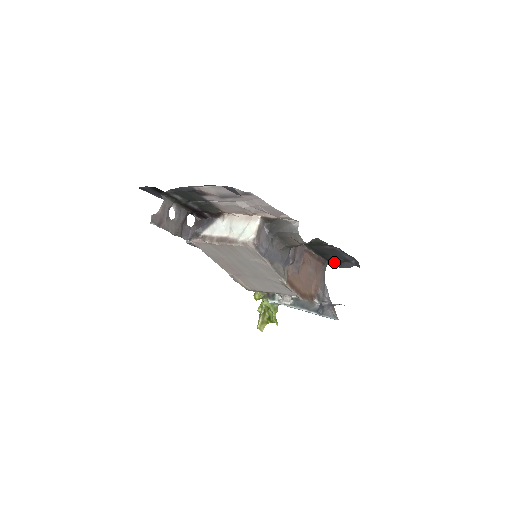
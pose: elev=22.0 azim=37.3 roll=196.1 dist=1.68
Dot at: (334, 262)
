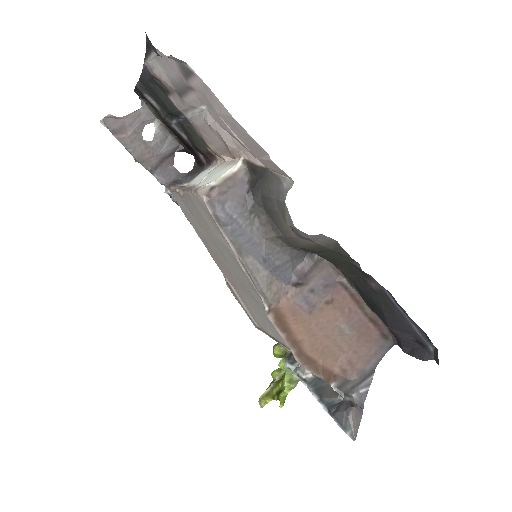
Dot at: (397, 336)
